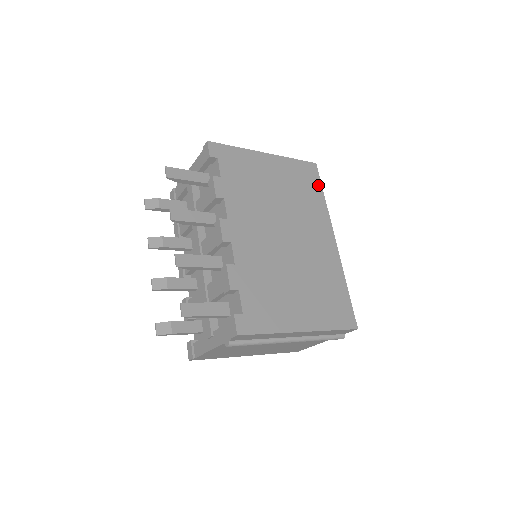
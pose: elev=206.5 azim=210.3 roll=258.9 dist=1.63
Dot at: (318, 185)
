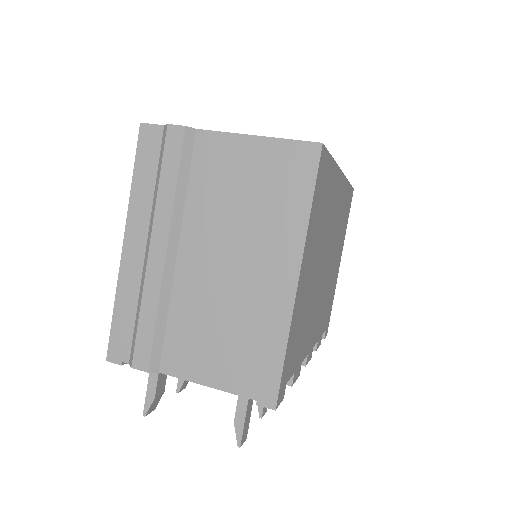
Dot at: (329, 165)
